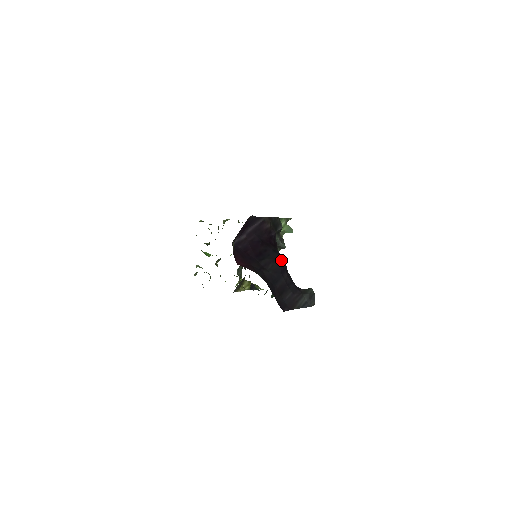
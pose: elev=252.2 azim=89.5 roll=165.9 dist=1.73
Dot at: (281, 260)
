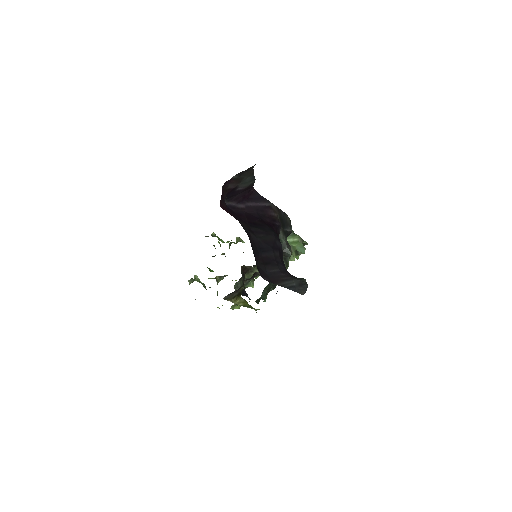
Dot at: (277, 239)
